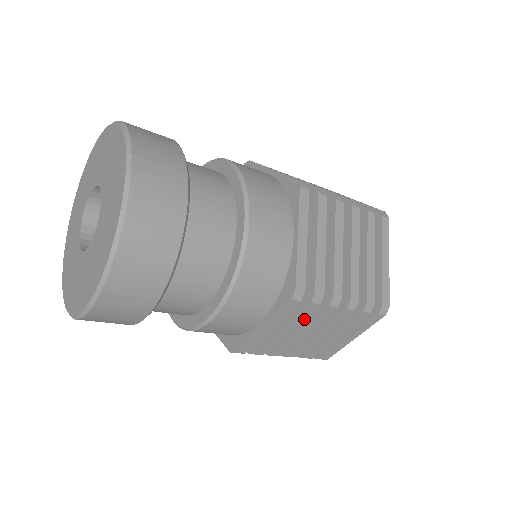
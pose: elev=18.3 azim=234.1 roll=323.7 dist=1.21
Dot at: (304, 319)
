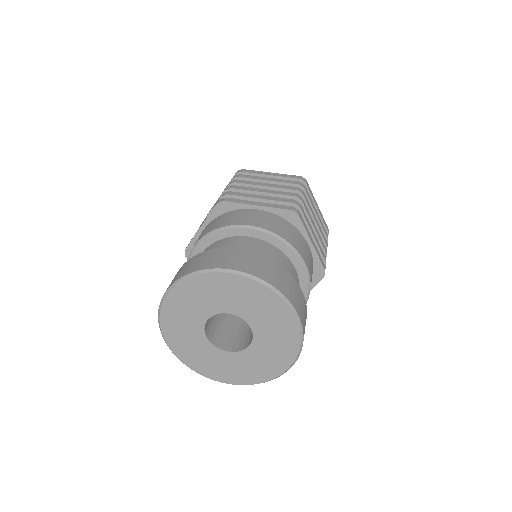
Dot at: occluded
